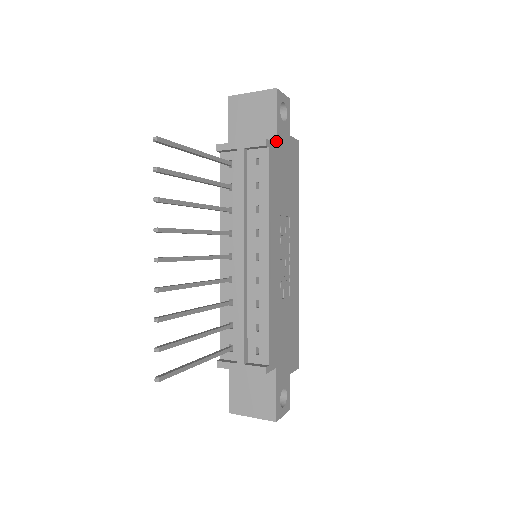
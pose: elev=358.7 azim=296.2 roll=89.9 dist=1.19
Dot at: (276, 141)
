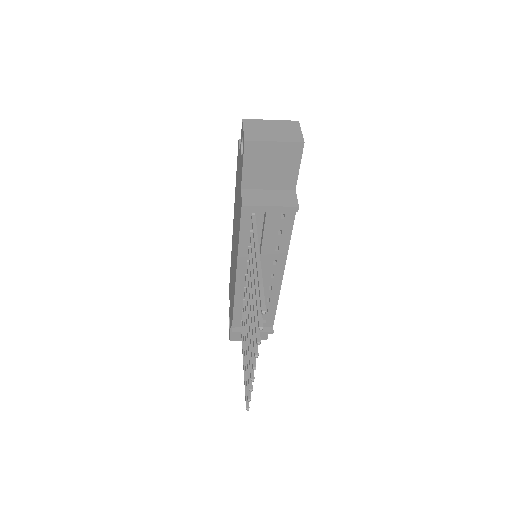
Dot at: occluded
